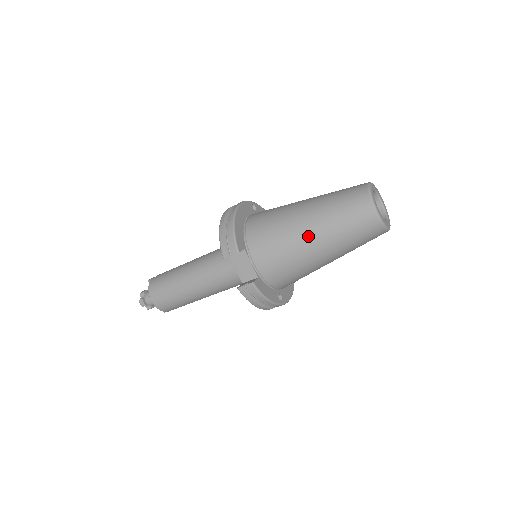
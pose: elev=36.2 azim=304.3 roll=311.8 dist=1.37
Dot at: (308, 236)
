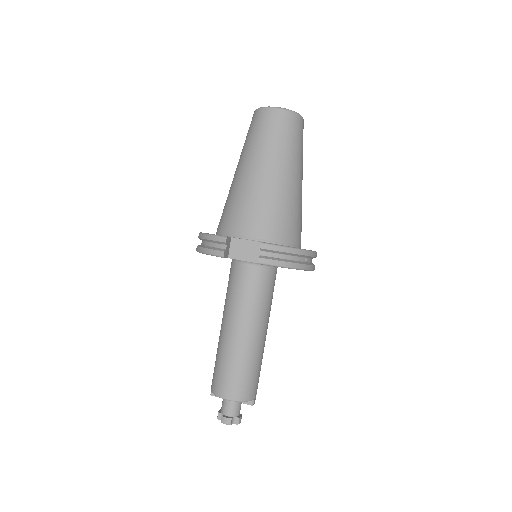
Dot at: (258, 173)
